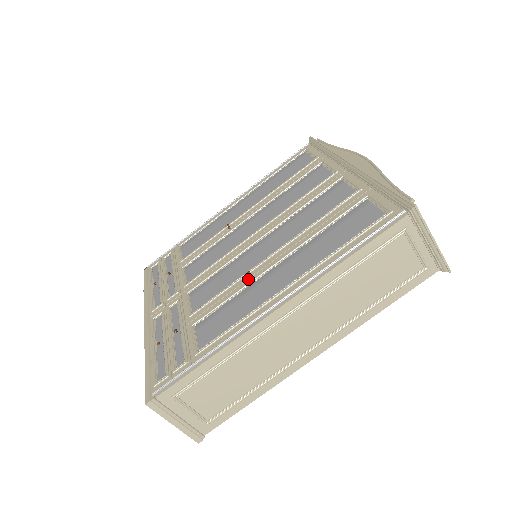
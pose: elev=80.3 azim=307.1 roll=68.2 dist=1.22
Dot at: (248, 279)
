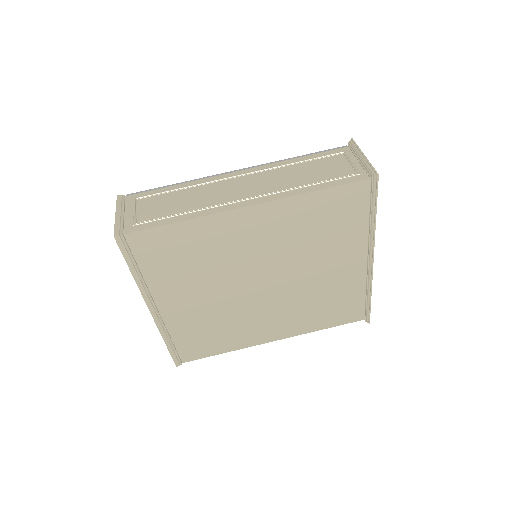
Dot at: occluded
